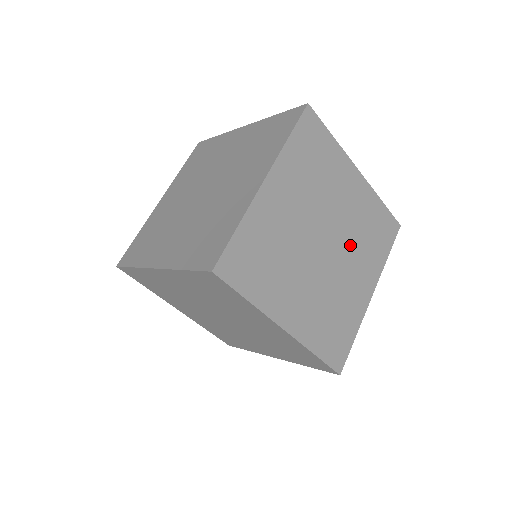
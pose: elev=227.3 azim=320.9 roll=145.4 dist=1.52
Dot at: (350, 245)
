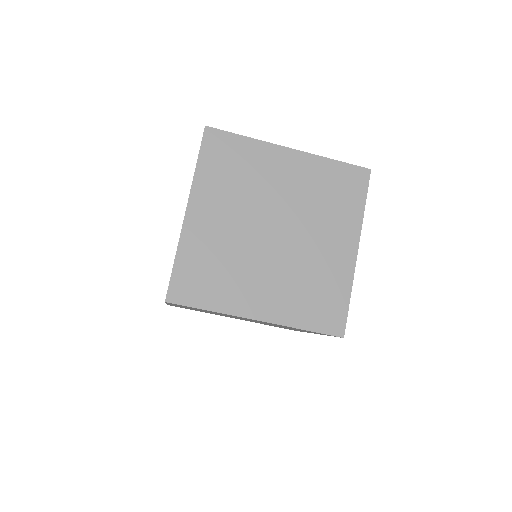
Dot at: (307, 218)
